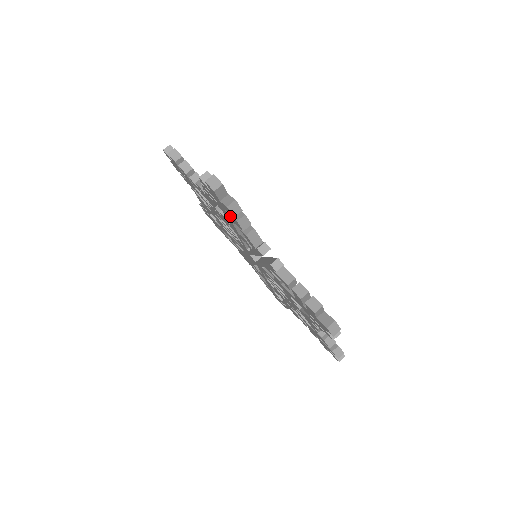
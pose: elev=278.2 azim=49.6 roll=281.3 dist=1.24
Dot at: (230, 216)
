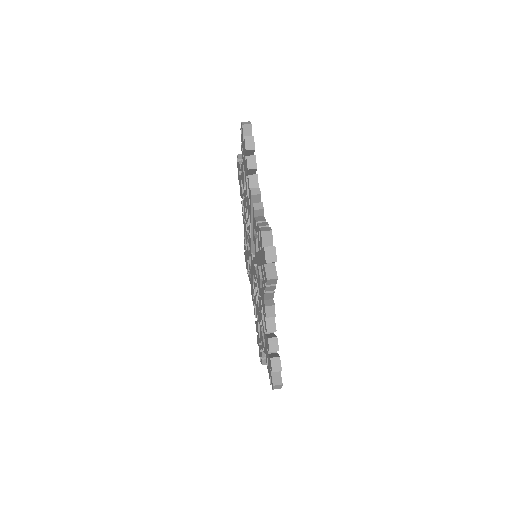
Dot at: (245, 160)
